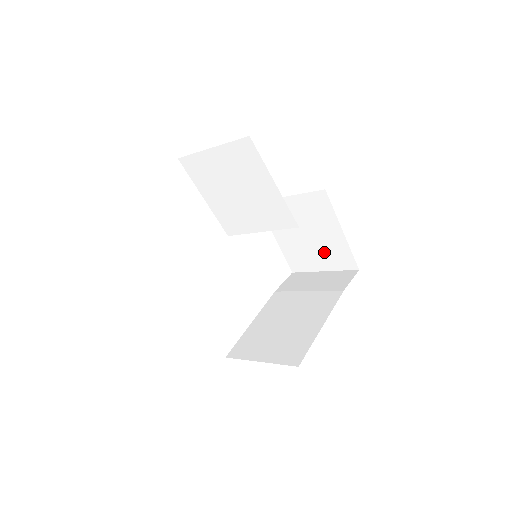
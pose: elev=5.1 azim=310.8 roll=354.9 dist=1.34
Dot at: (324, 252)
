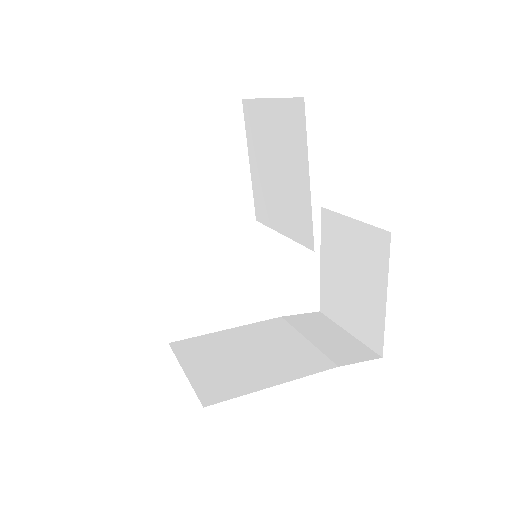
Dot at: (358, 310)
